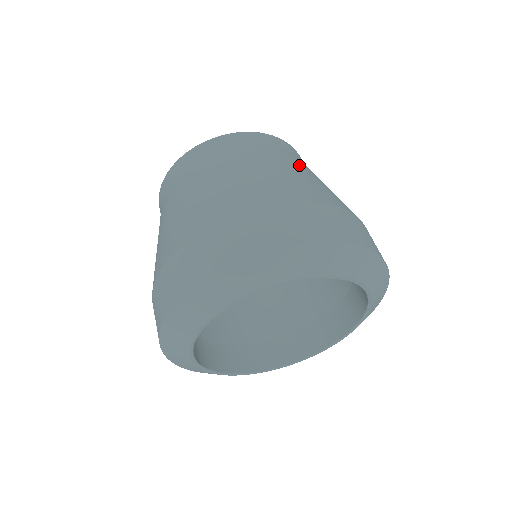
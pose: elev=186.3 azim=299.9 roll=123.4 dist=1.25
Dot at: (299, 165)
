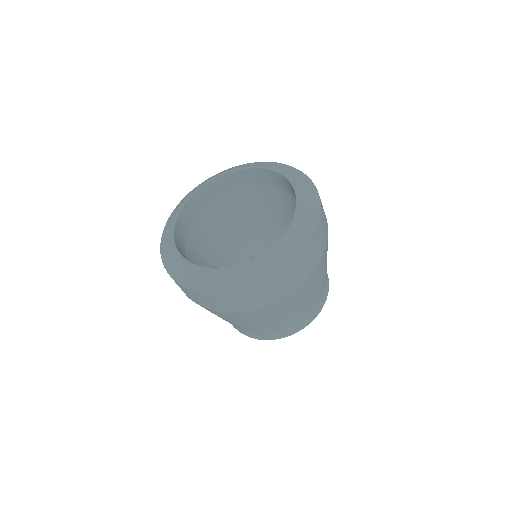
Dot at: occluded
